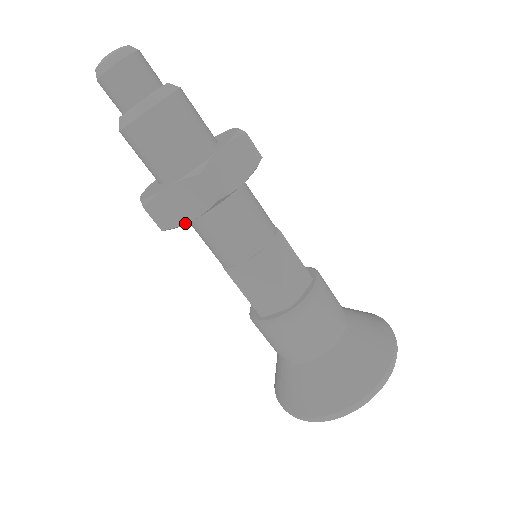
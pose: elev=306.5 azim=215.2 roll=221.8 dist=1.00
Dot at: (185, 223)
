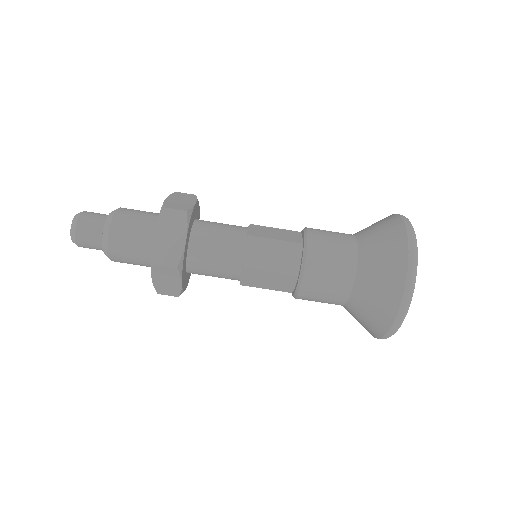
Dot at: (181, 287)
